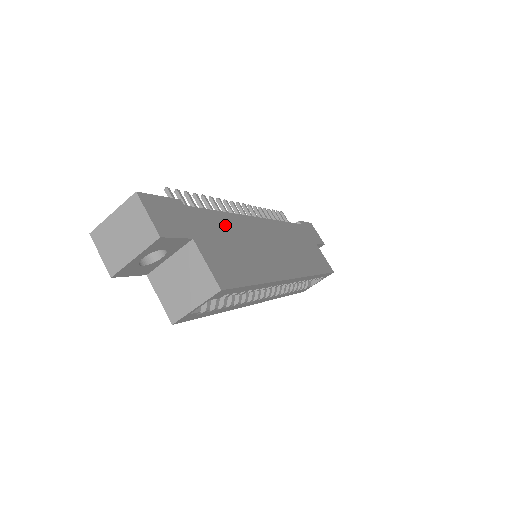
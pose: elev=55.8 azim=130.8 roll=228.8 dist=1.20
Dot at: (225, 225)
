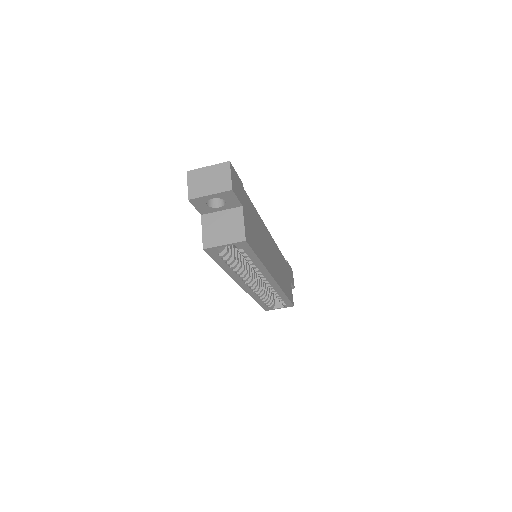
Dot at: (256, 217)
